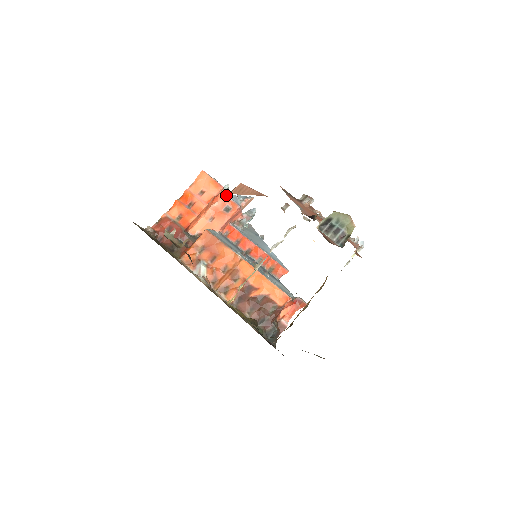
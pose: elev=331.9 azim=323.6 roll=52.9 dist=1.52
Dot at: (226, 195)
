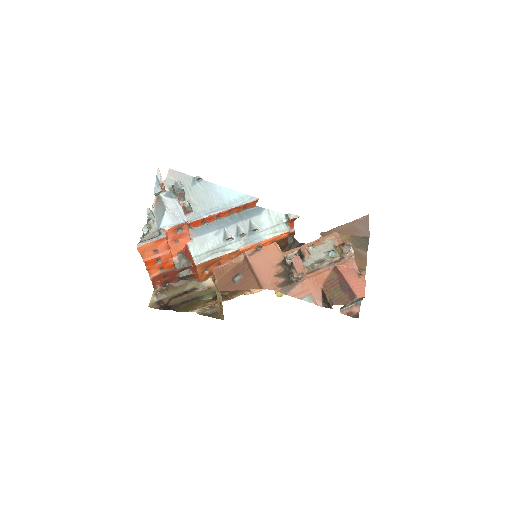
Dot at: (167, 228)
